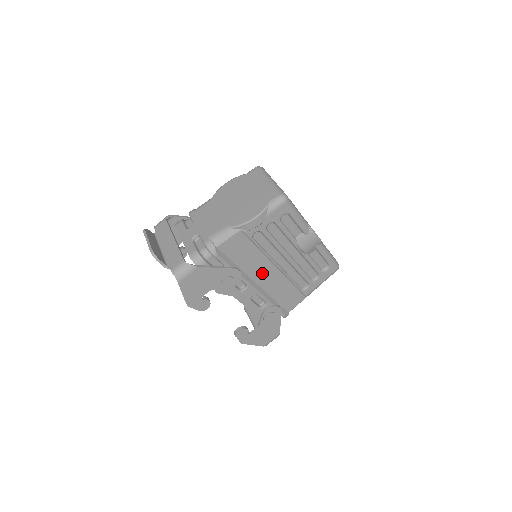
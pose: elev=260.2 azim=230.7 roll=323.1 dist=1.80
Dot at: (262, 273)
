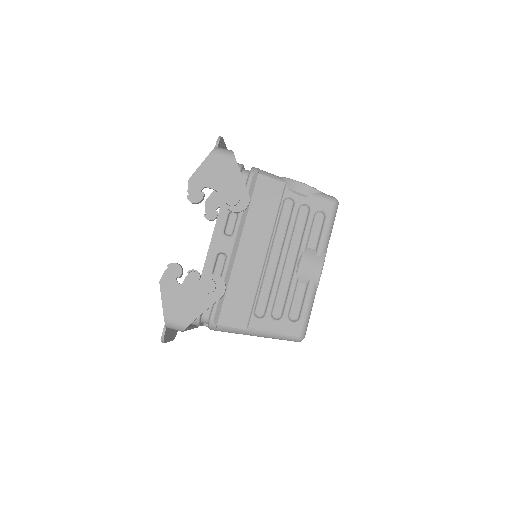
Dot at: (252, 244)
